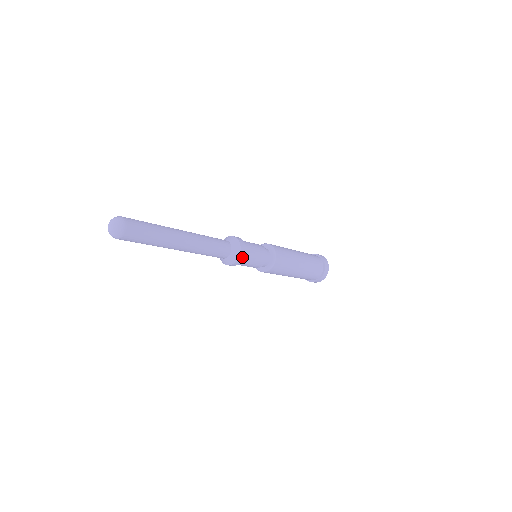
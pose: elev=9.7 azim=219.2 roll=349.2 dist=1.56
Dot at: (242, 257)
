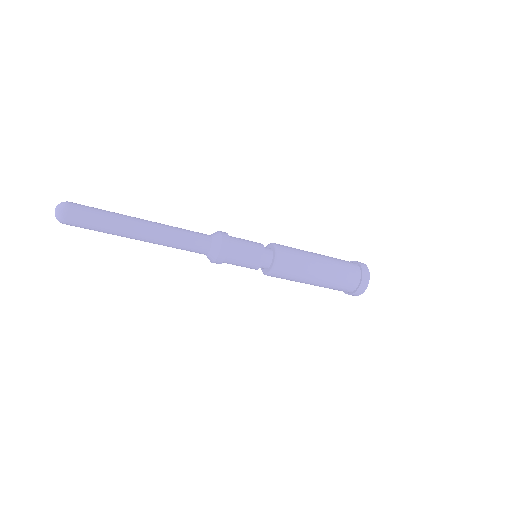
Dot at: (224, 253)
